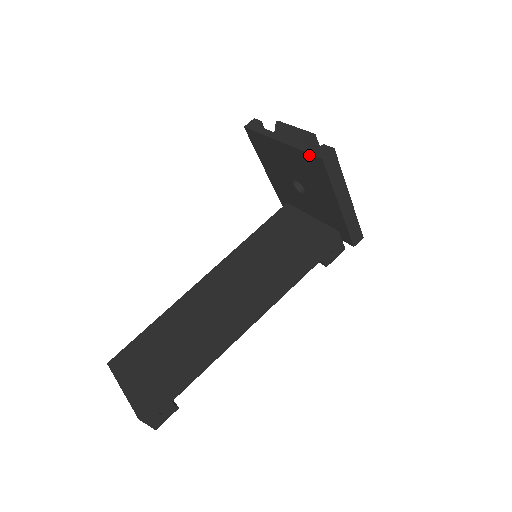
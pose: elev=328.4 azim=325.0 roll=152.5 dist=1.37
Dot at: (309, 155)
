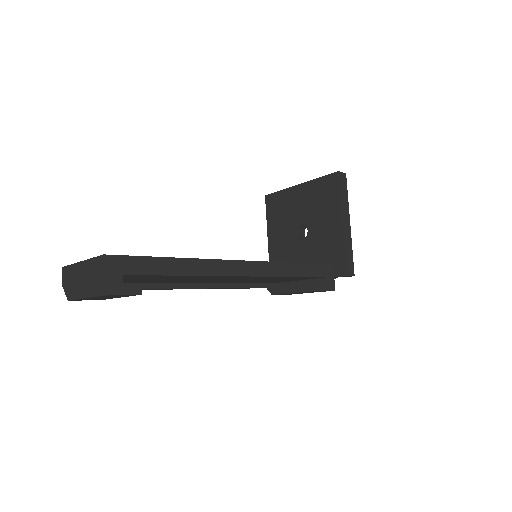
Dot at: (326, 177)
